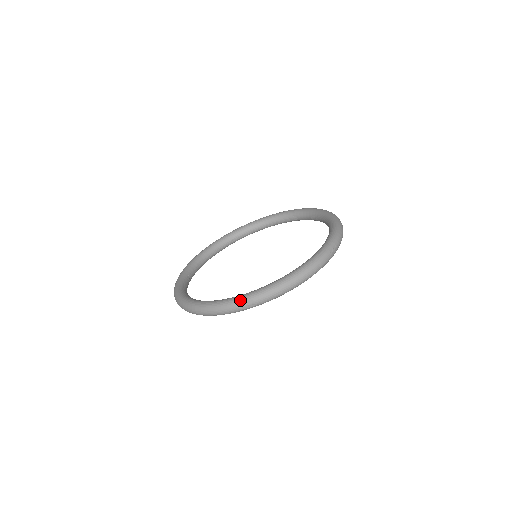
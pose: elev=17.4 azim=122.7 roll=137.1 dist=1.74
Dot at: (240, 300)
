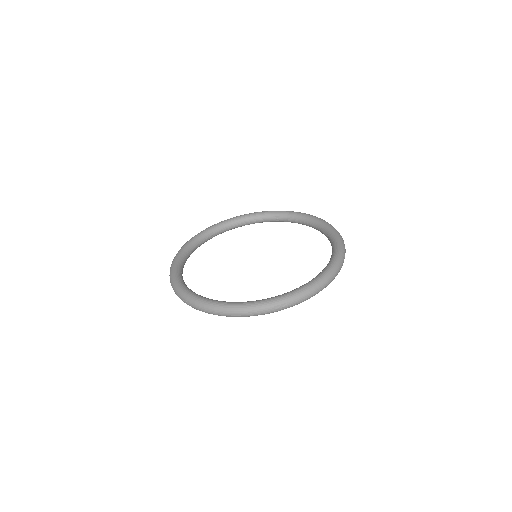
Dot at: (274, 303)
